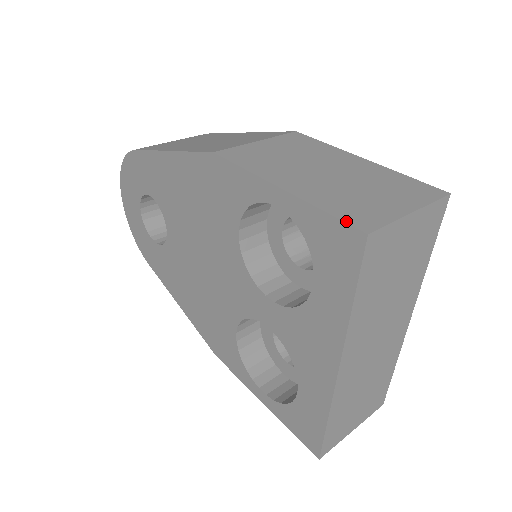
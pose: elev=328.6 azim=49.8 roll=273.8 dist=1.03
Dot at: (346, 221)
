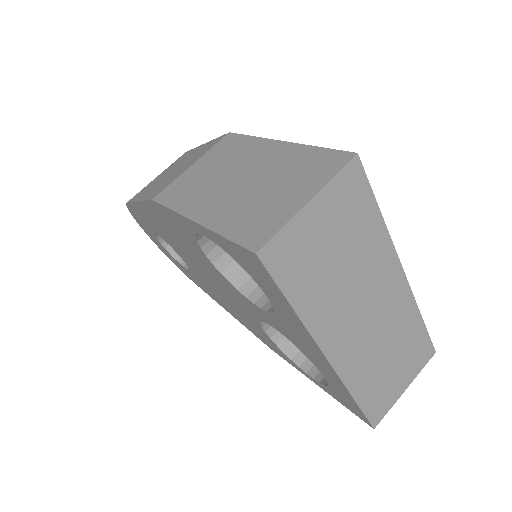
Dot at: (240, 243)
